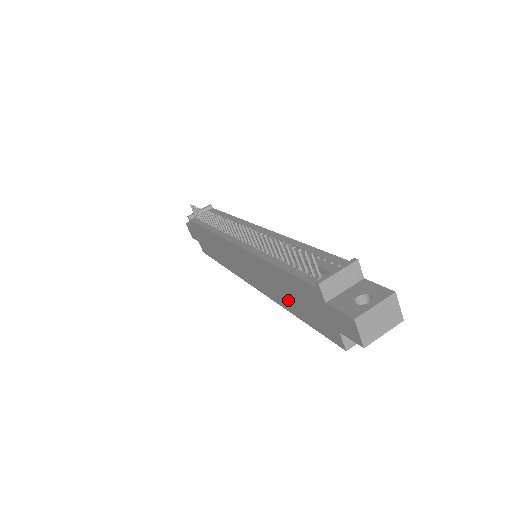
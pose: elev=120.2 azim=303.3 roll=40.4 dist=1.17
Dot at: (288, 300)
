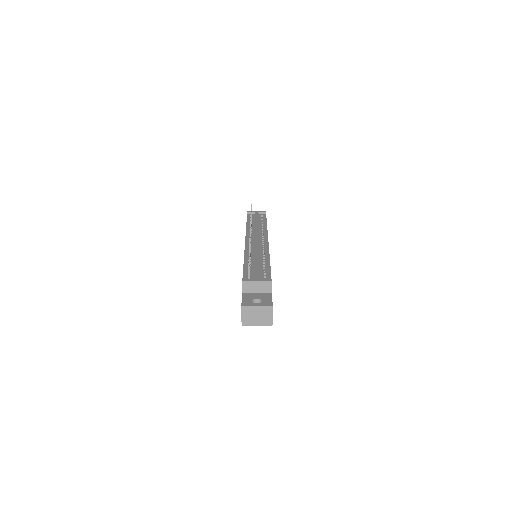
Dot at: occluded
